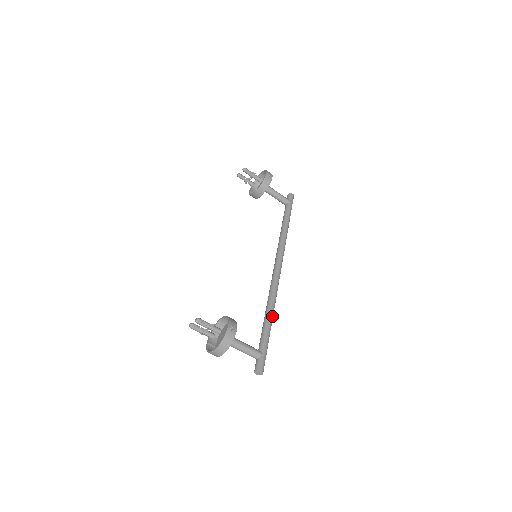
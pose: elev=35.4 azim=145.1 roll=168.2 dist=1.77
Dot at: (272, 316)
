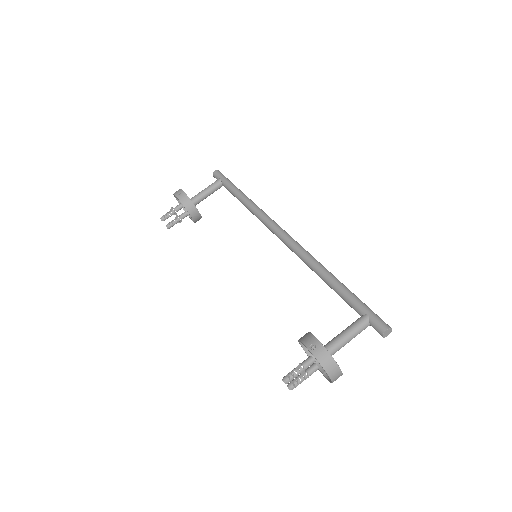
Dot at: (330, 275)
